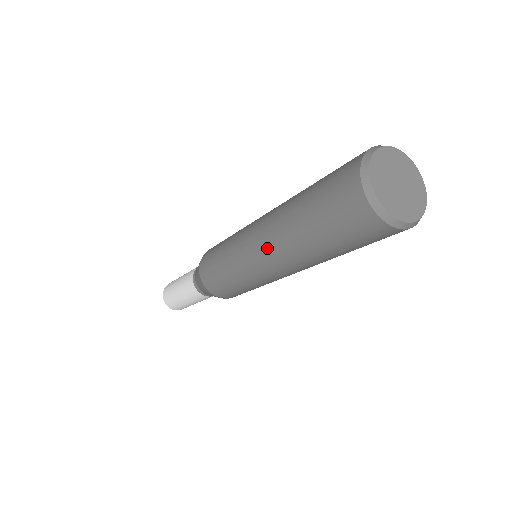
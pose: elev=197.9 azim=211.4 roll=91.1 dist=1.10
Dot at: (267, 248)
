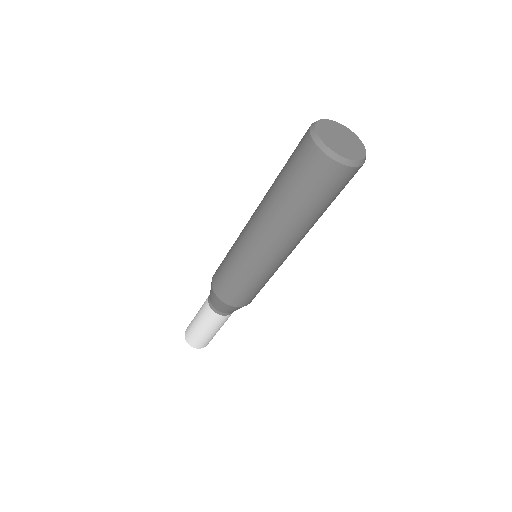
Dot at: (272, 240)
